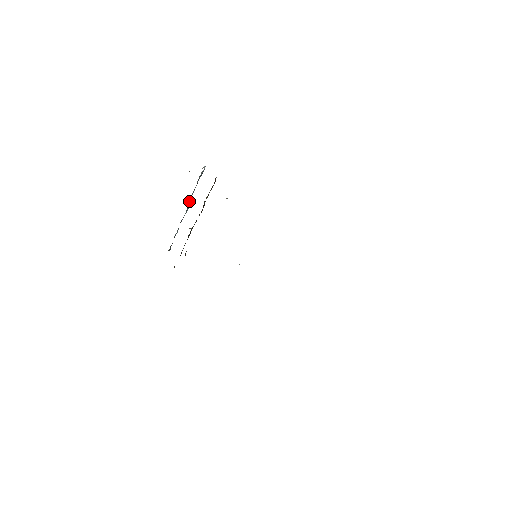
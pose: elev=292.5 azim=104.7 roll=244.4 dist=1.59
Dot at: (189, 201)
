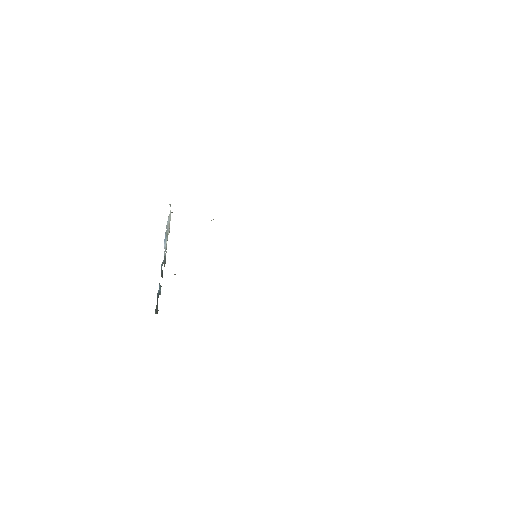
Dot at: (165, 249)
